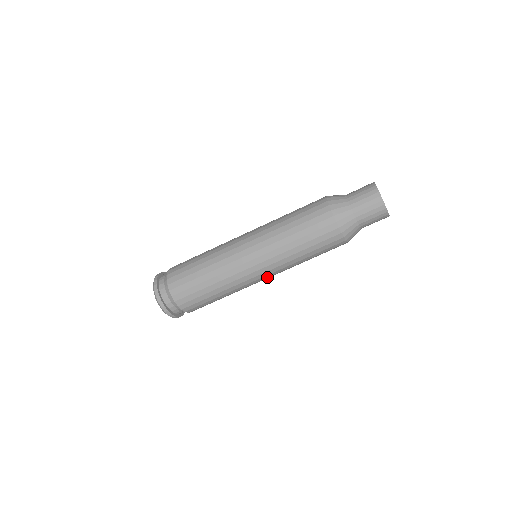
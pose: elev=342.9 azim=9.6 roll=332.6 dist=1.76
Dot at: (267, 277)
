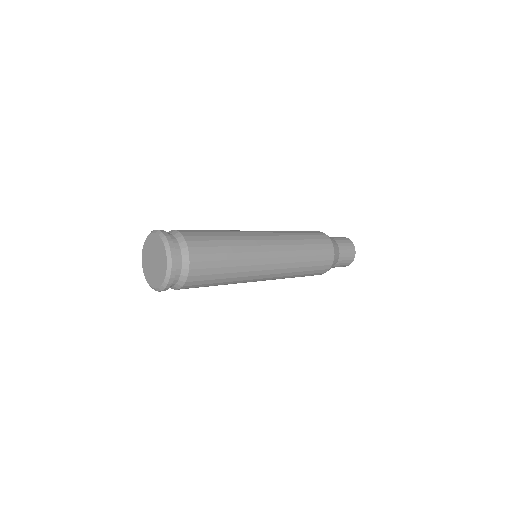
Dot at: occluded
